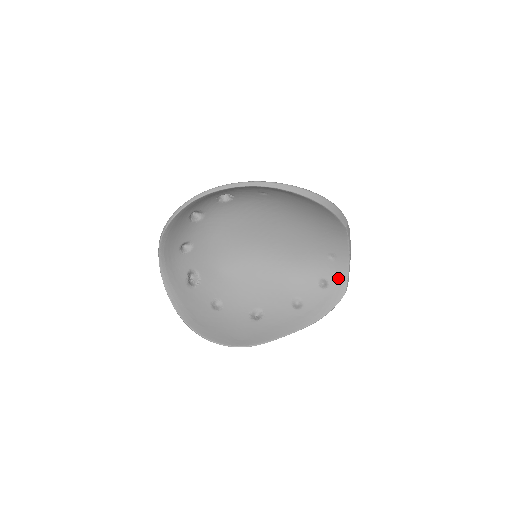
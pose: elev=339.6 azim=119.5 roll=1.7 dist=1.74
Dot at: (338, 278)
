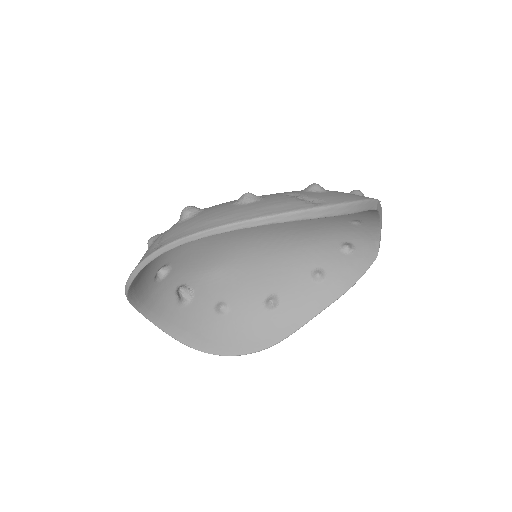
Dot at: (366, 240)
